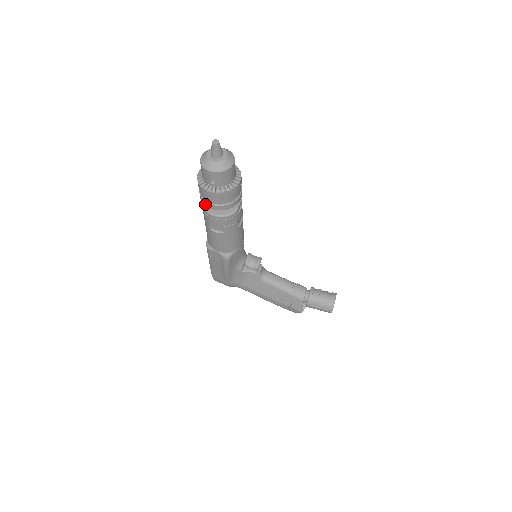
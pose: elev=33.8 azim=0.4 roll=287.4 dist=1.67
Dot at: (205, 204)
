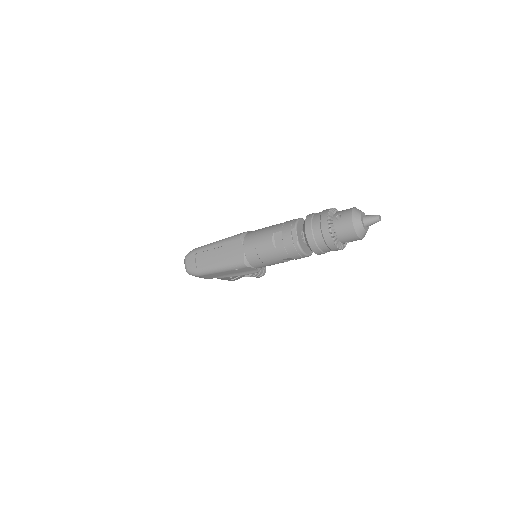
Dot at: (316, 251)
